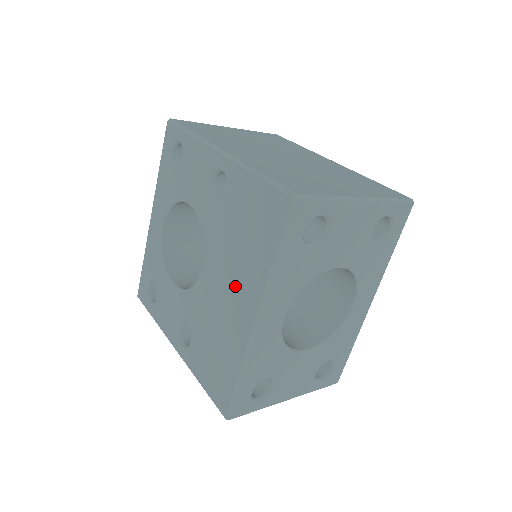
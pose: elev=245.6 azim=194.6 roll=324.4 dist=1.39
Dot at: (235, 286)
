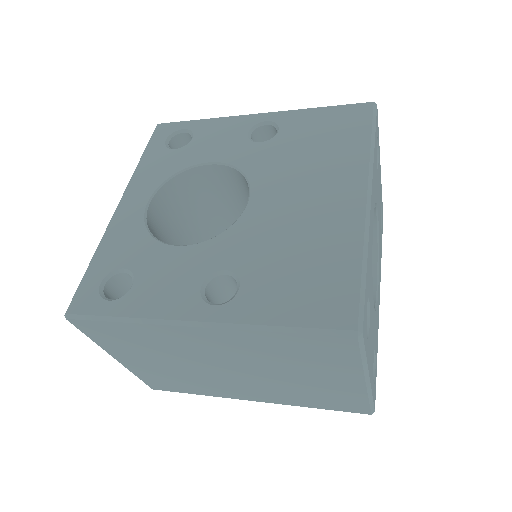
Dot at: (320, 184)
